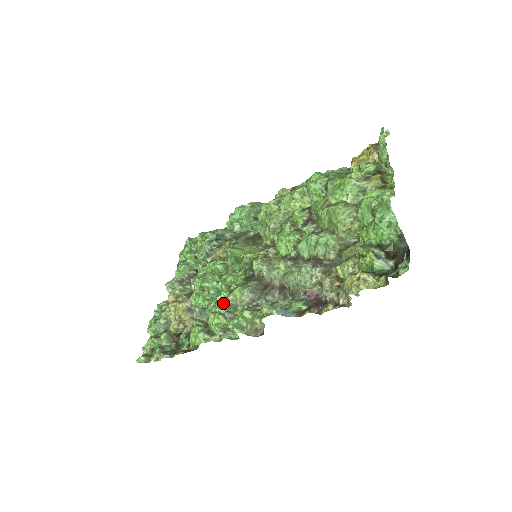
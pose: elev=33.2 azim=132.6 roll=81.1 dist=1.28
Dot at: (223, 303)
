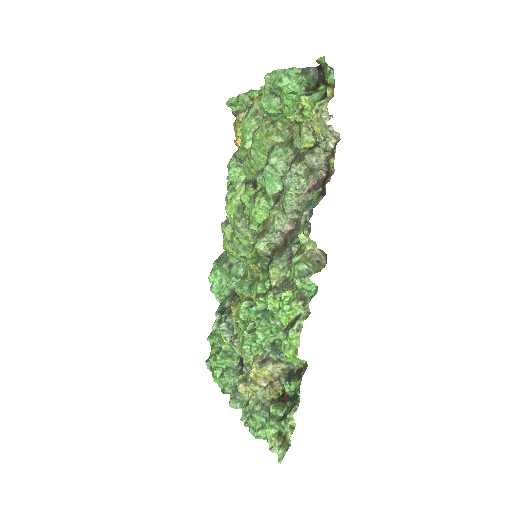
Dot at: (273, 292)
